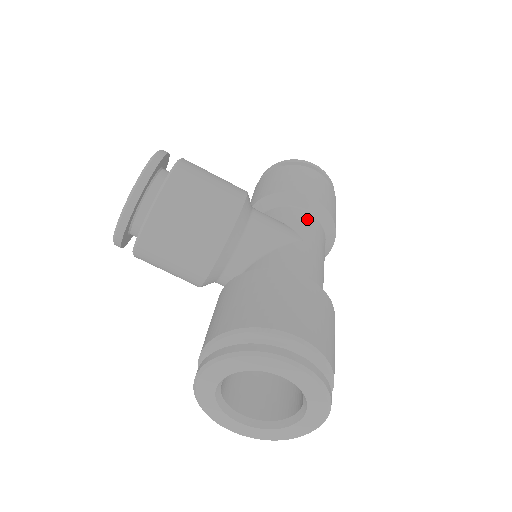
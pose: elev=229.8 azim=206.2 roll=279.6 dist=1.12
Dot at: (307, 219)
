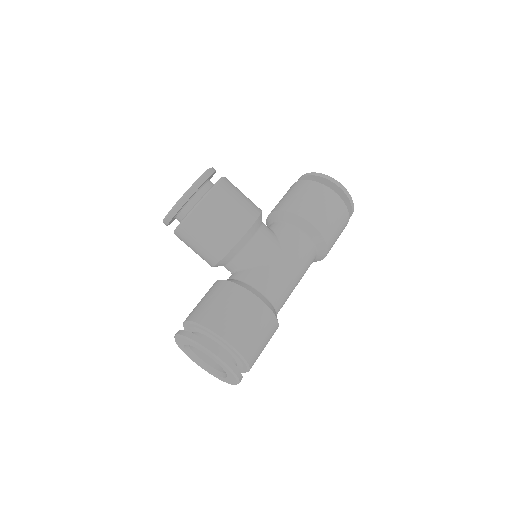
Dot at: (301, 242)
